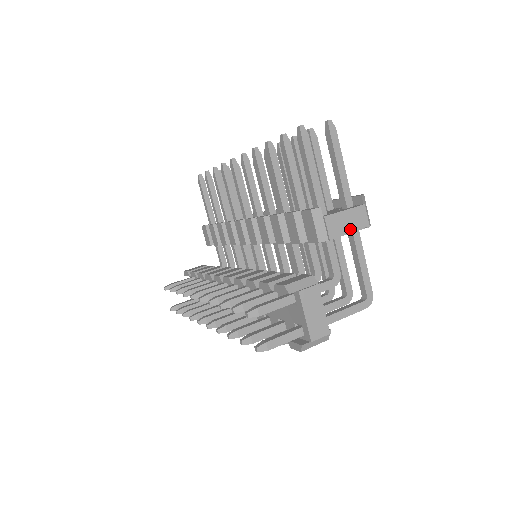
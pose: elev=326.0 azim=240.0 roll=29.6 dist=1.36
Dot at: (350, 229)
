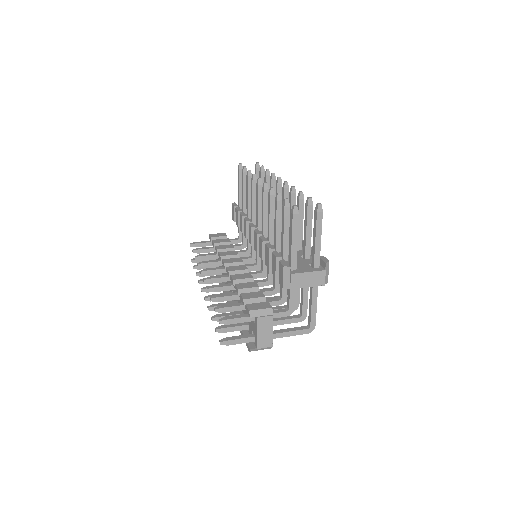
Dot at: (308, 285)
